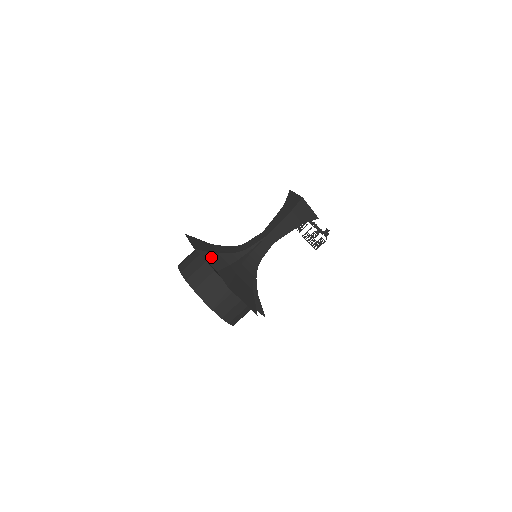
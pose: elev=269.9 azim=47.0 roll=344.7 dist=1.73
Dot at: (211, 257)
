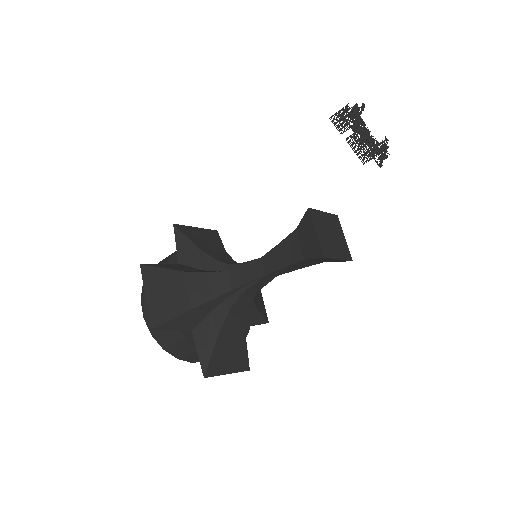
Dot at: (180, 321)
